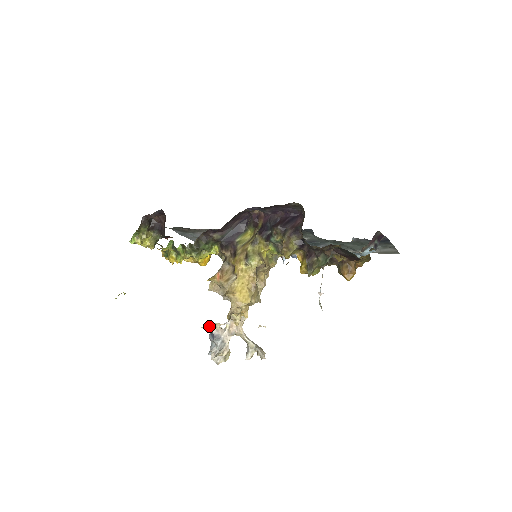
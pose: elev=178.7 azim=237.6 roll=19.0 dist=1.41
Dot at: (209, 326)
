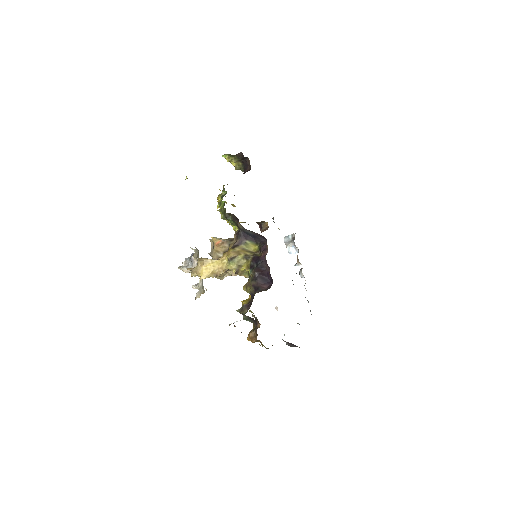
Dot at: (195, 251)
